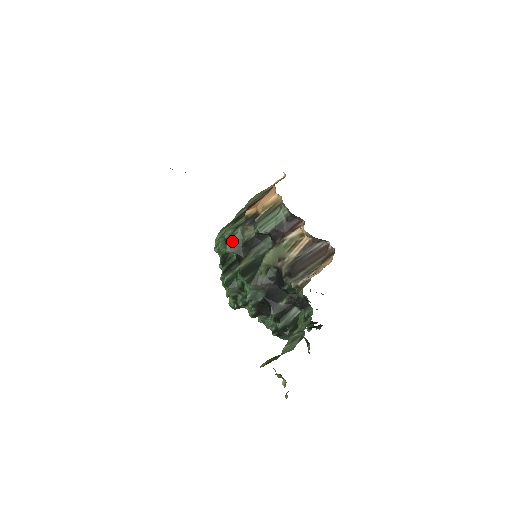
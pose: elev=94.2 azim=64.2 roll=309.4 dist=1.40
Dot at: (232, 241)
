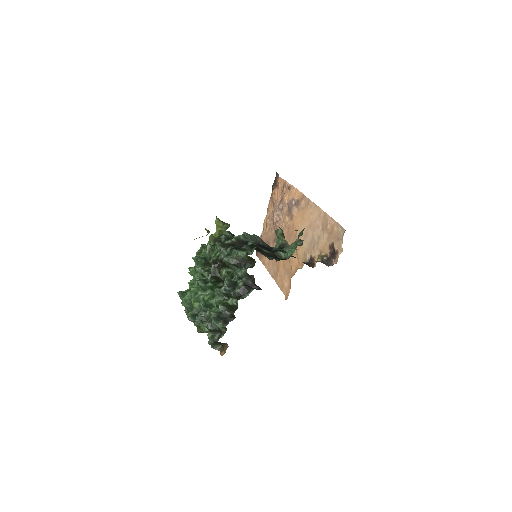
Dot at: occluded
